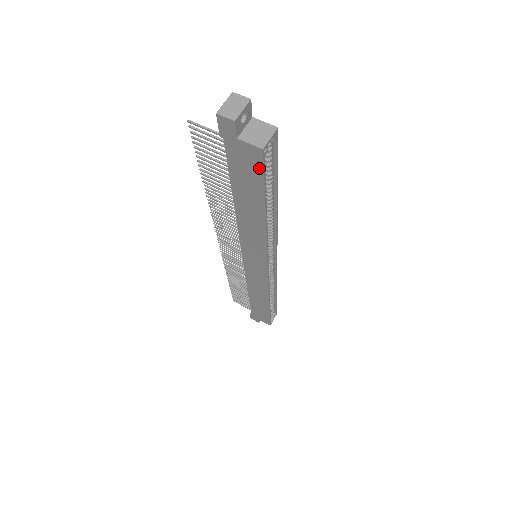
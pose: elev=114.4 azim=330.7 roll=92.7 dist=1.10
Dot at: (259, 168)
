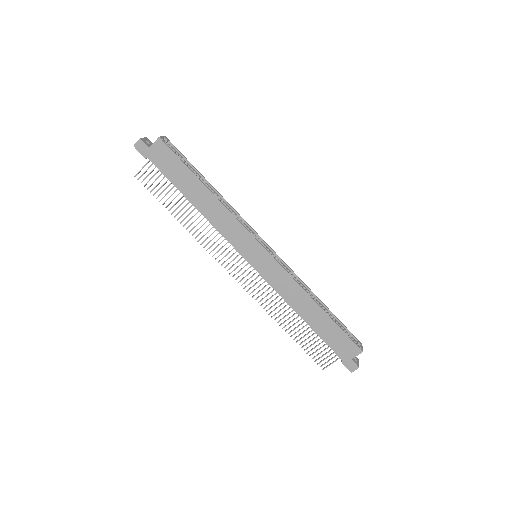
Dot at: (170, 152)
